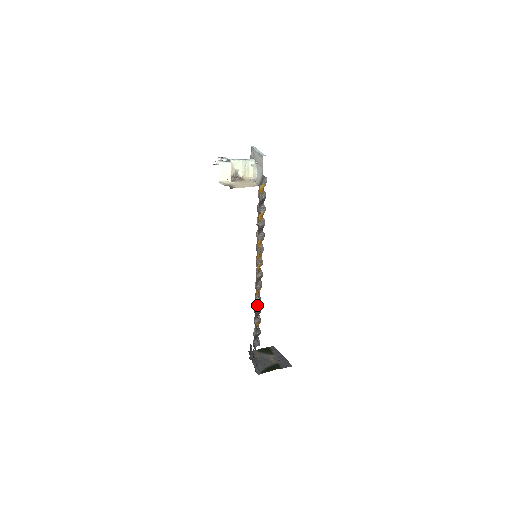
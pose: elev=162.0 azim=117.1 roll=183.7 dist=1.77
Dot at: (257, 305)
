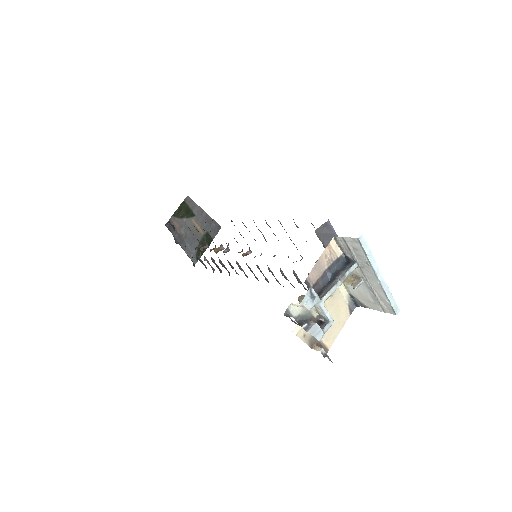
Dot at: (219, 247)
